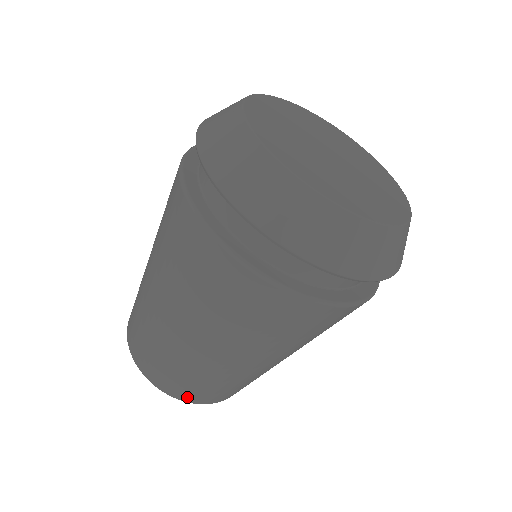
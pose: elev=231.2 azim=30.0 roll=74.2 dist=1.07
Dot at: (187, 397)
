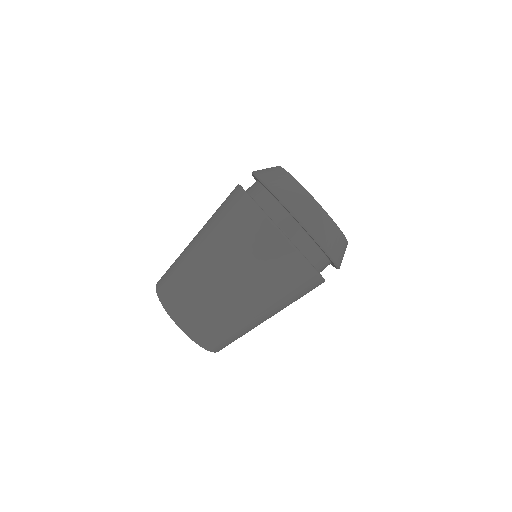
Dot at: (187, 326)
